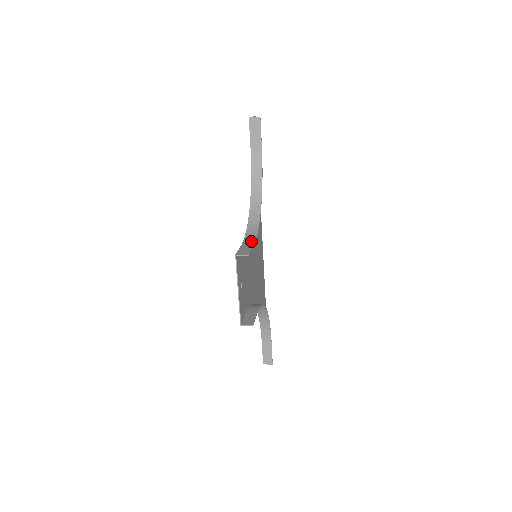
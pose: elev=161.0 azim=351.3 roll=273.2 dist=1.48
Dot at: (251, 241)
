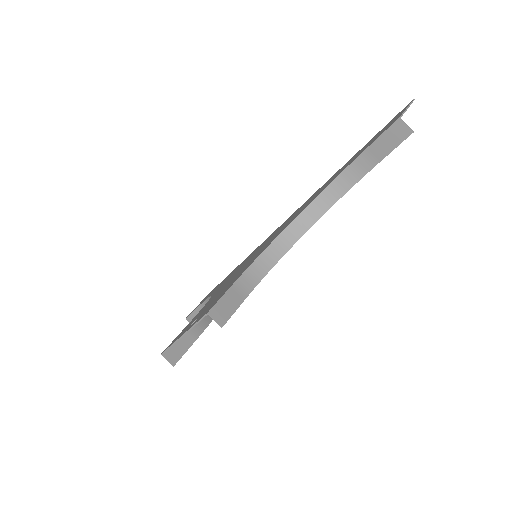
Dot at: (250, 284)
